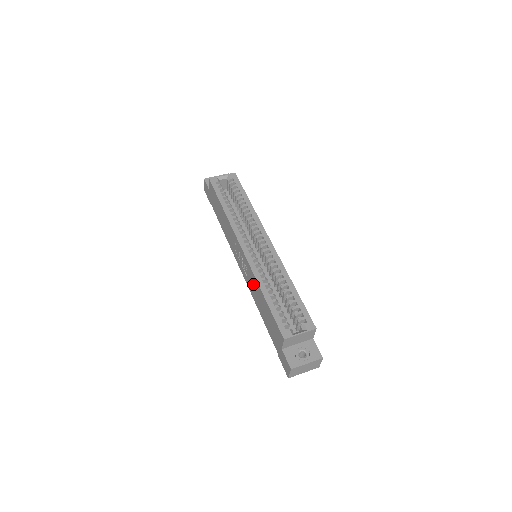
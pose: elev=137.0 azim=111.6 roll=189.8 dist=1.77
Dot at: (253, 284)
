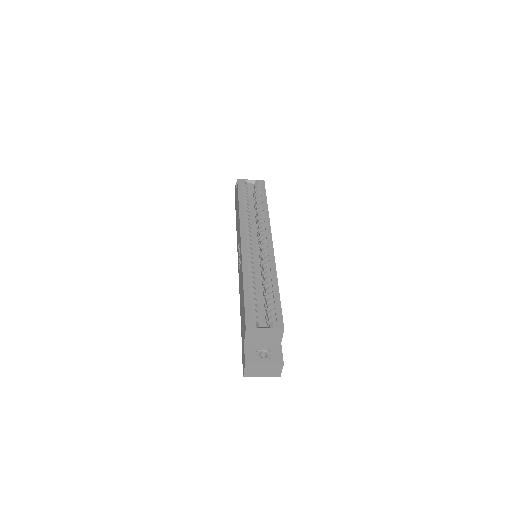
Dot at: occluded
